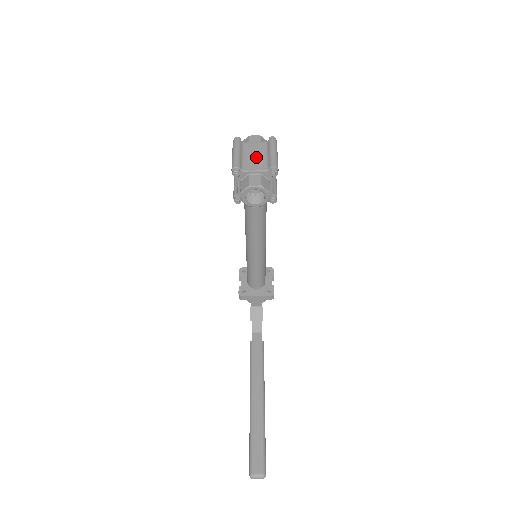
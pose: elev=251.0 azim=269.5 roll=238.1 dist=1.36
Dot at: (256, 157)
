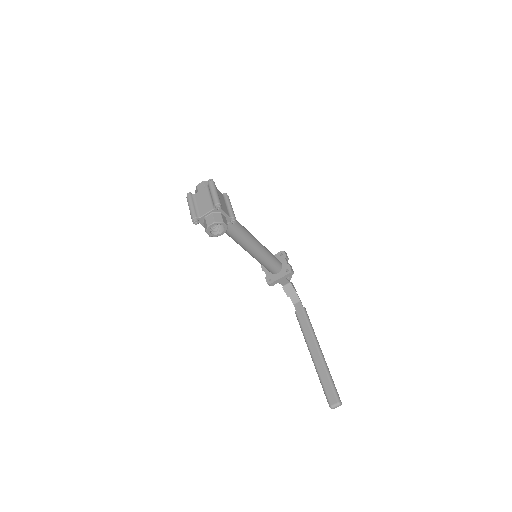
Dot at: (204, 202)
